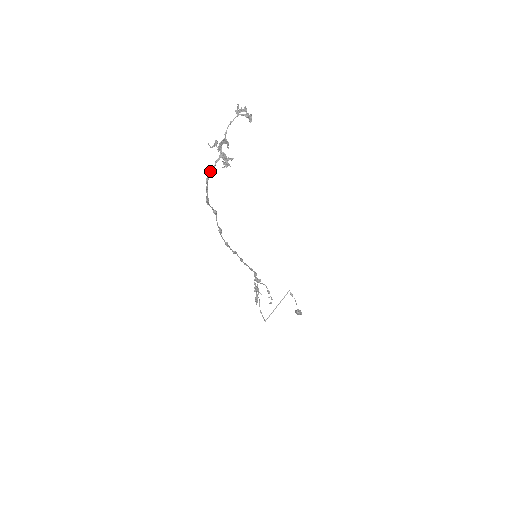
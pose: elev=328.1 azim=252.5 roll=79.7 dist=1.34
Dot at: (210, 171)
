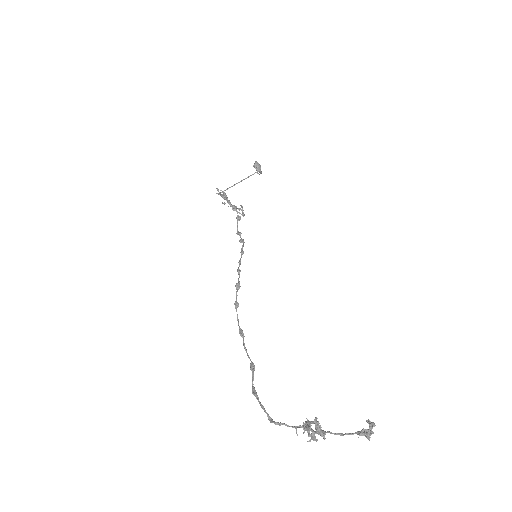
Dot at: occluded
